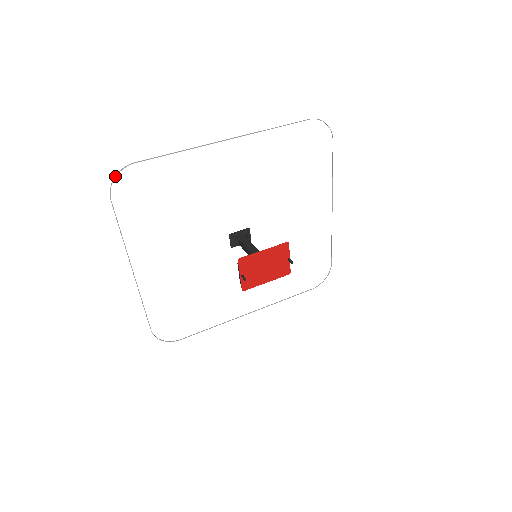
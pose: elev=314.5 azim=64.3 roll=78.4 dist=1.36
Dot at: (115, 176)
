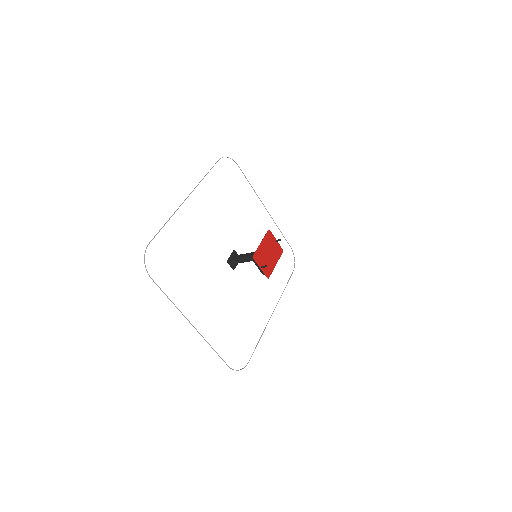
Dot at: (144, 259)
